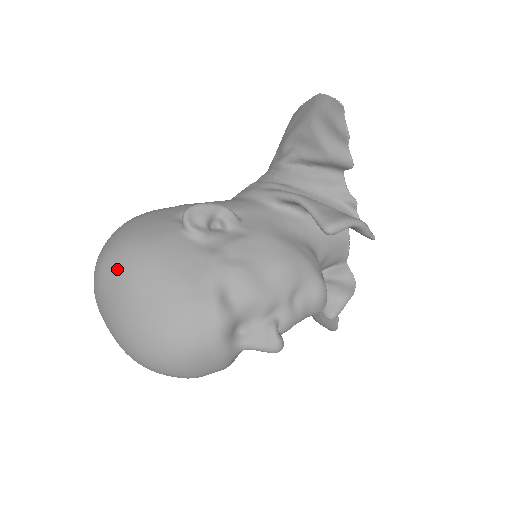
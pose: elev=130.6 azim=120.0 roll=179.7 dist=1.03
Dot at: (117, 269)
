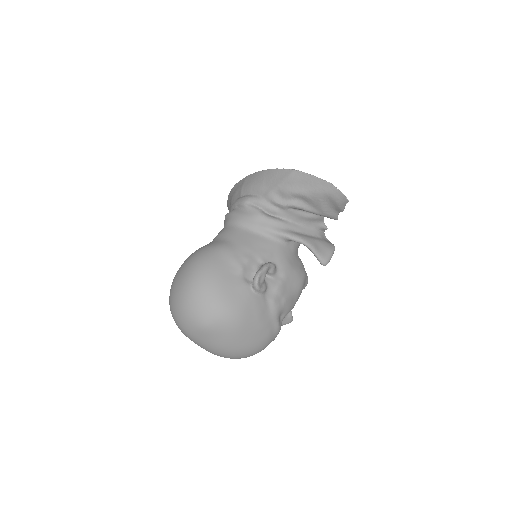
Dot at: (223, 329)
